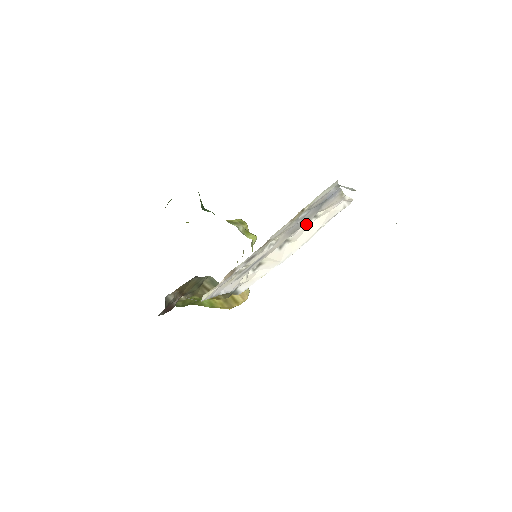
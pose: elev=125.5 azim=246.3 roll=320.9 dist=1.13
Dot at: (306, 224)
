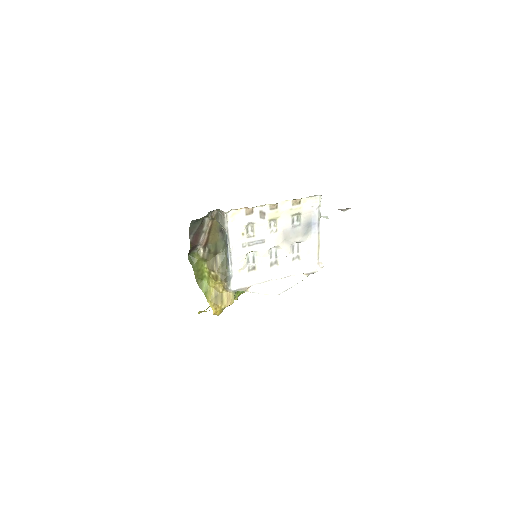
Dot at: (292, 259)
